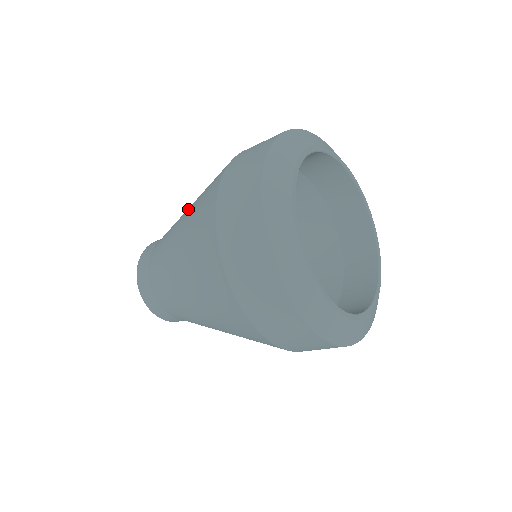
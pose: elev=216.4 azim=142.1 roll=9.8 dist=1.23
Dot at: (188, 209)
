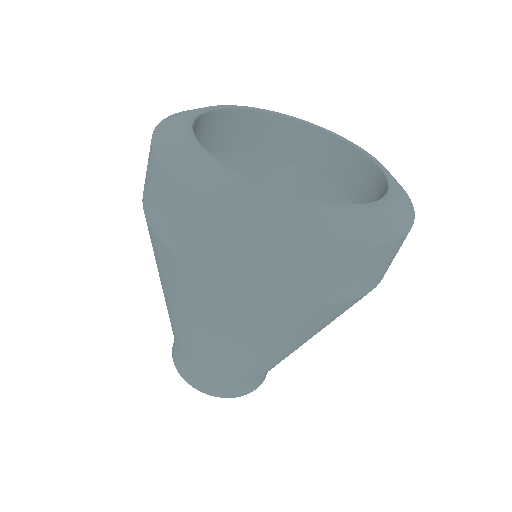
Dot at: occluded
